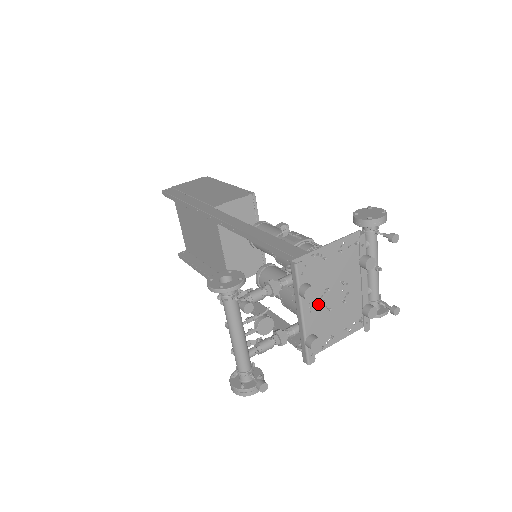
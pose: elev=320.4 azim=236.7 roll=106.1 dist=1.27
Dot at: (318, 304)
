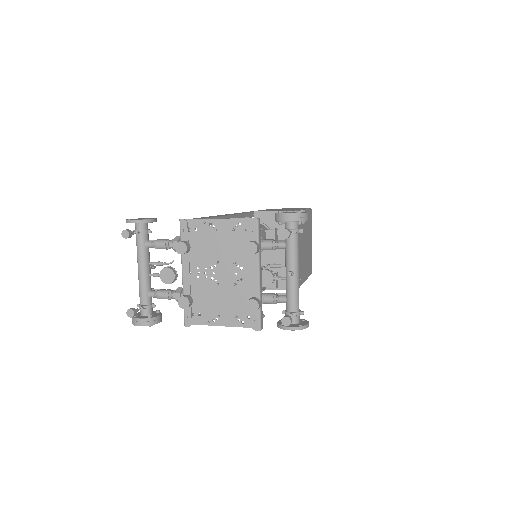
Dot at: (208, 274)
